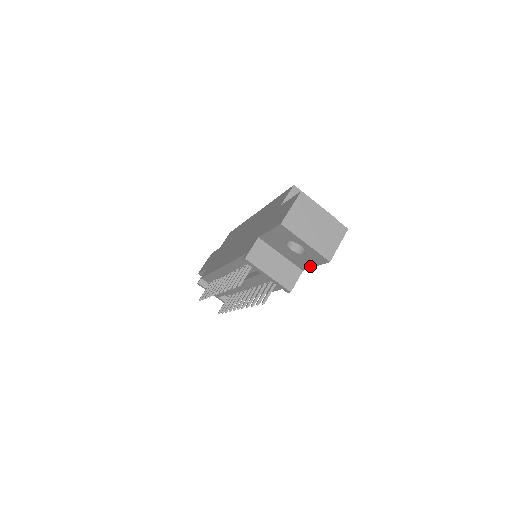
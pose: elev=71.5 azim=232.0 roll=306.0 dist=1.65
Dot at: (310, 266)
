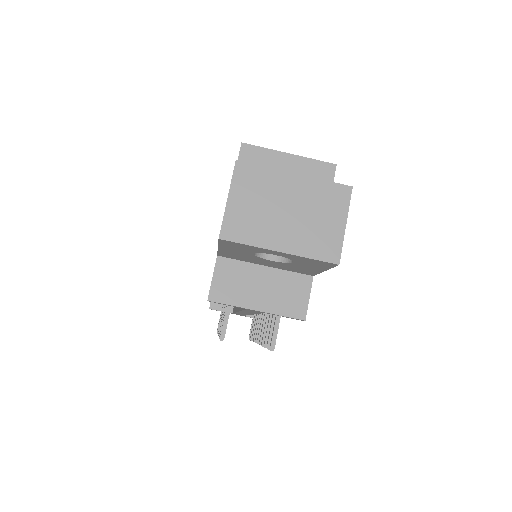
Dot at: (316, 271)
